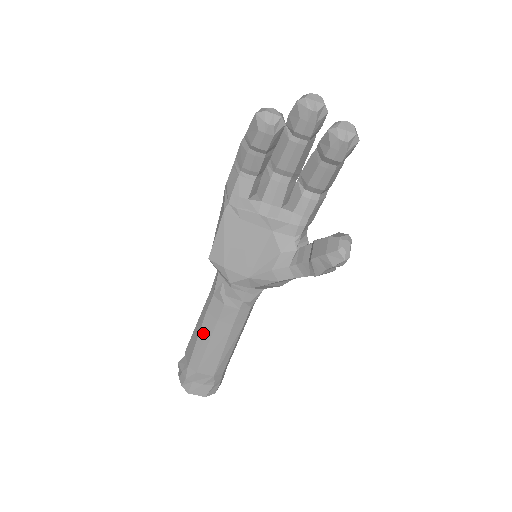
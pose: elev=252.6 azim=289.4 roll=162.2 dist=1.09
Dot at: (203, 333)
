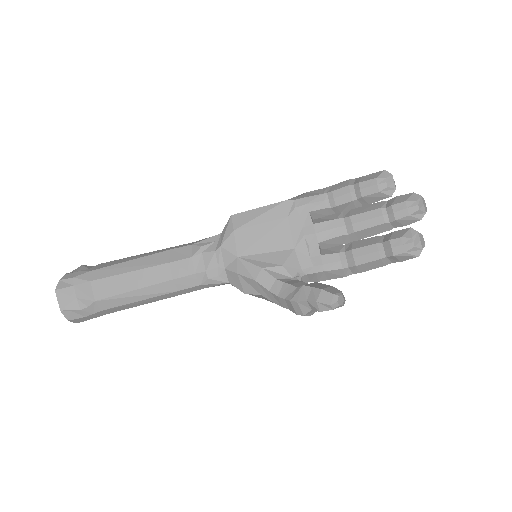
Dot at: (143, 260)
